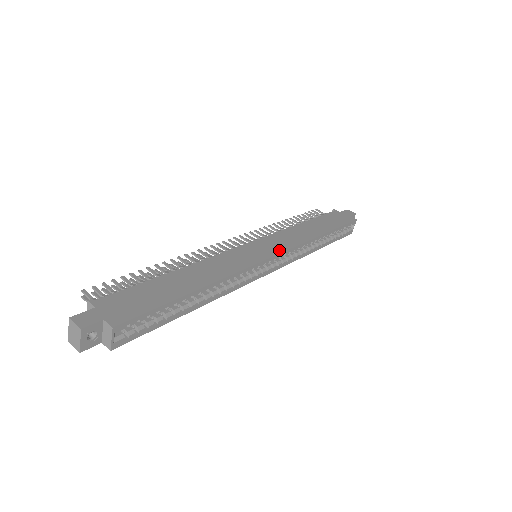
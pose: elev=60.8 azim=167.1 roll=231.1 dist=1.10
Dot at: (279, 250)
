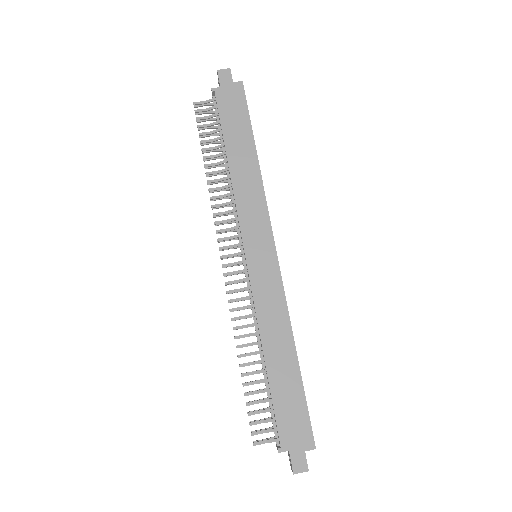
Dot at: (269, 236)
